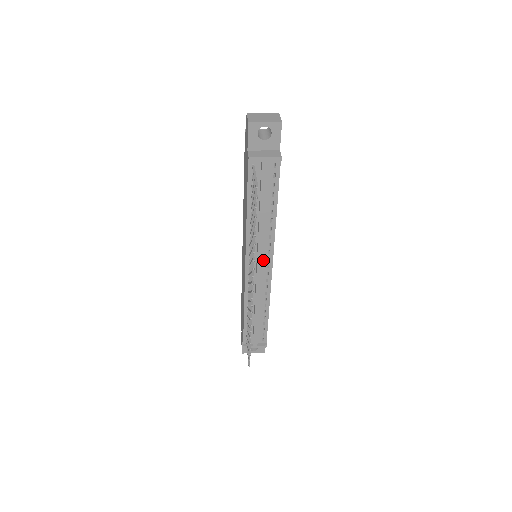
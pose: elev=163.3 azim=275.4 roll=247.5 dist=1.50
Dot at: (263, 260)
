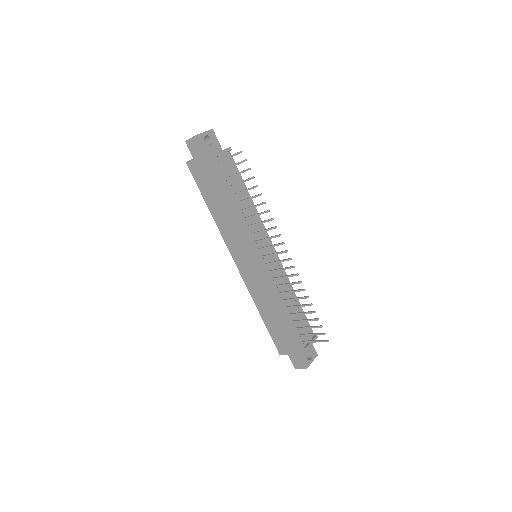
Dot at: (266, 245)
